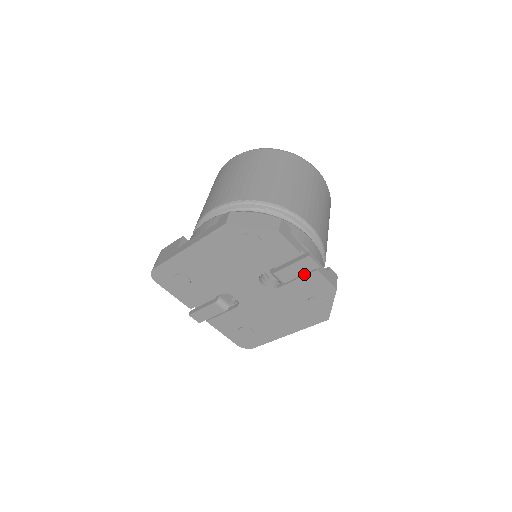
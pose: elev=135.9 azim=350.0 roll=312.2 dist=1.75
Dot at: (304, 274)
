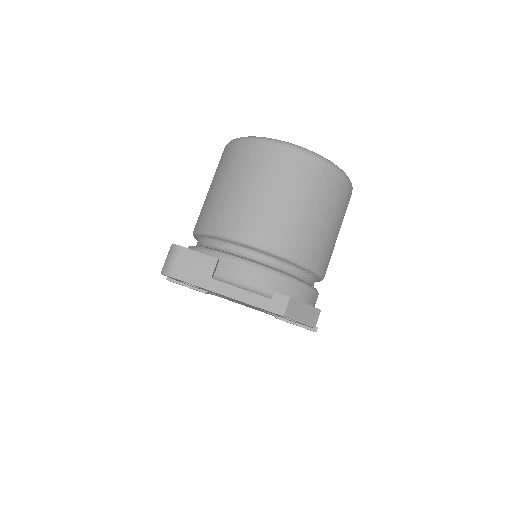
Dot at: occluded
